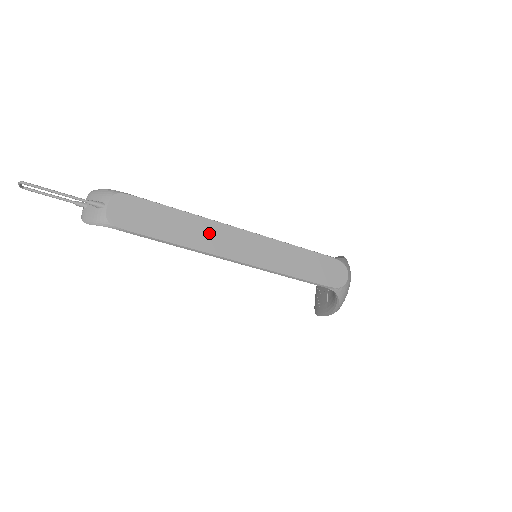
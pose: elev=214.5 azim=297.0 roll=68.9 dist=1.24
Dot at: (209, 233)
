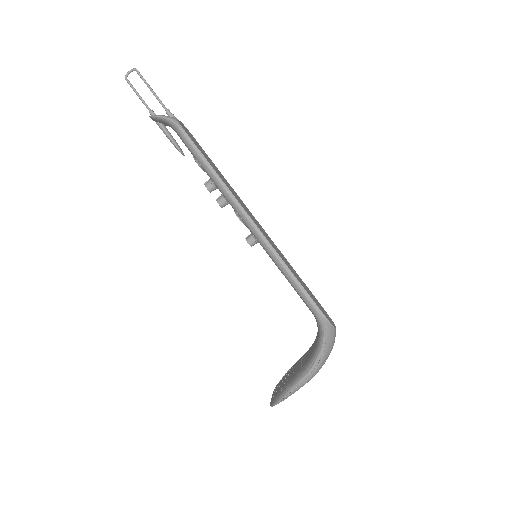
Dot at: (236, 195)
